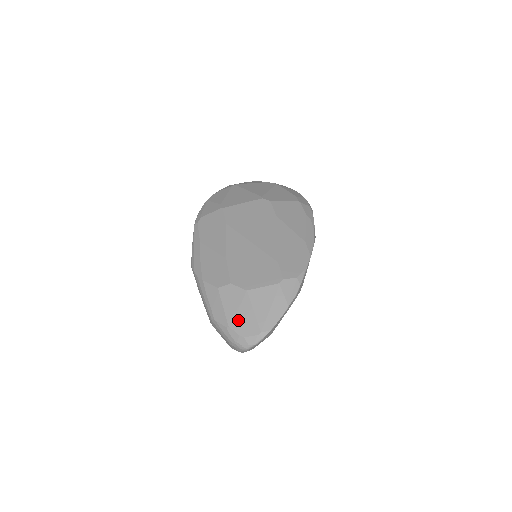
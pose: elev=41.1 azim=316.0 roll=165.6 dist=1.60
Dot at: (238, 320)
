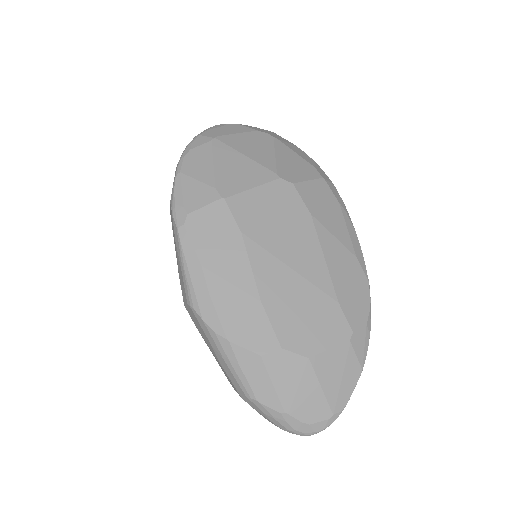
Dot at: (299, 402)
